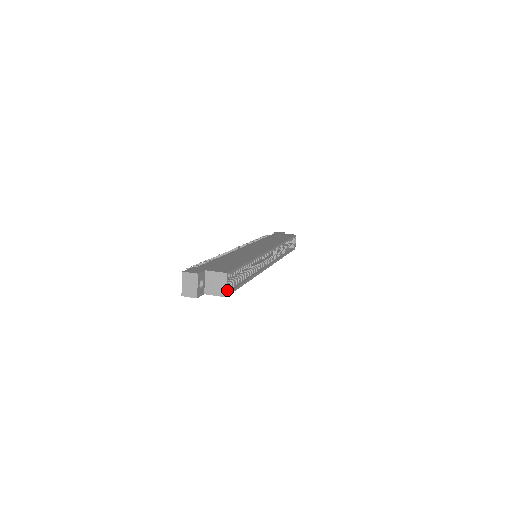
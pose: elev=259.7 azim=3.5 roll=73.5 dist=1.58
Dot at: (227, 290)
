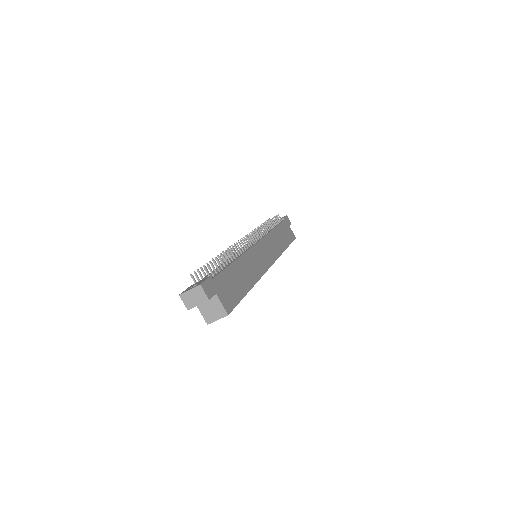
Dot at: (214, 321)
